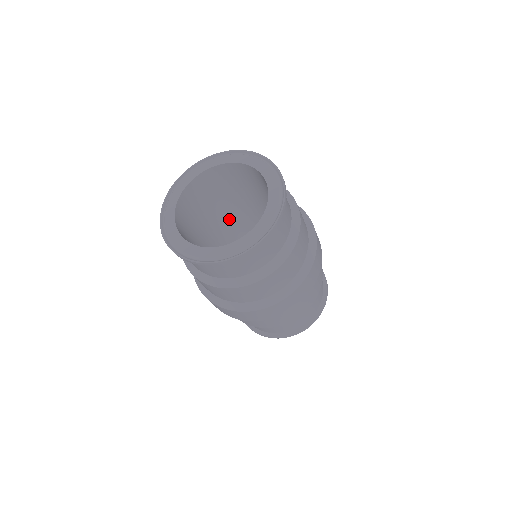
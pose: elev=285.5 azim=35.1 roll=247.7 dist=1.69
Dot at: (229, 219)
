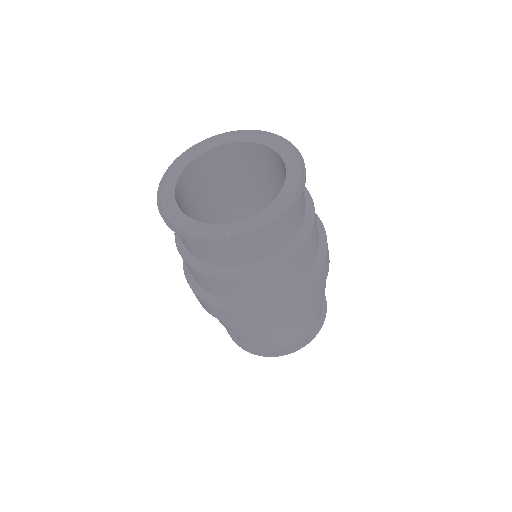
Dot at: (229, 214)
